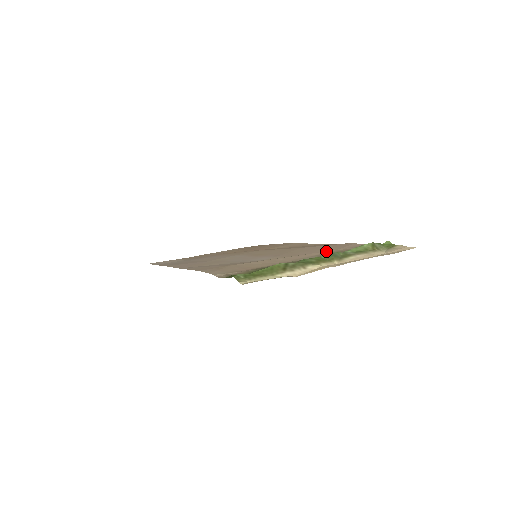
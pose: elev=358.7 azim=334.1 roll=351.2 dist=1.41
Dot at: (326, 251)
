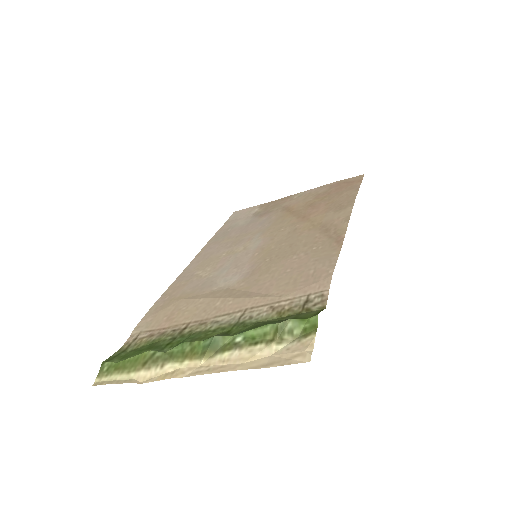
Dot at: (270, 297)
